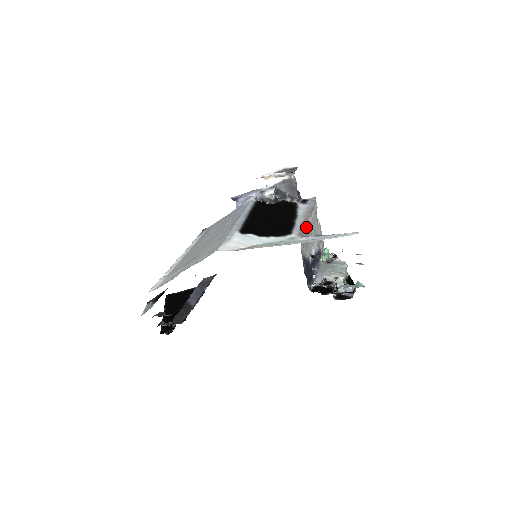
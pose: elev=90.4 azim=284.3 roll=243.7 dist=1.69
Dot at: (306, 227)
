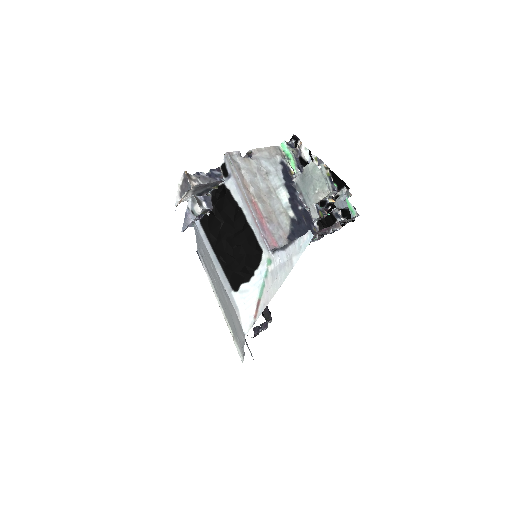
Dot at: (259, 211)
